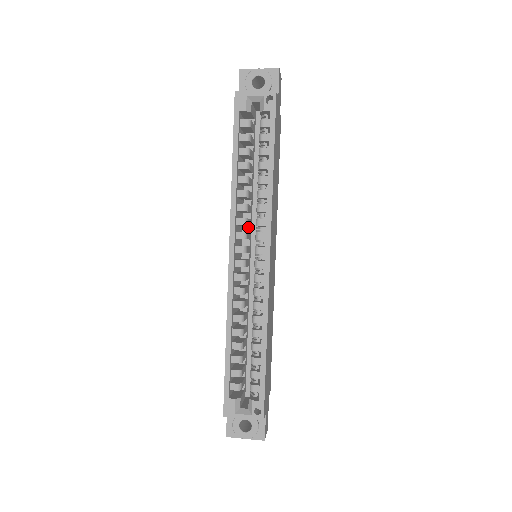
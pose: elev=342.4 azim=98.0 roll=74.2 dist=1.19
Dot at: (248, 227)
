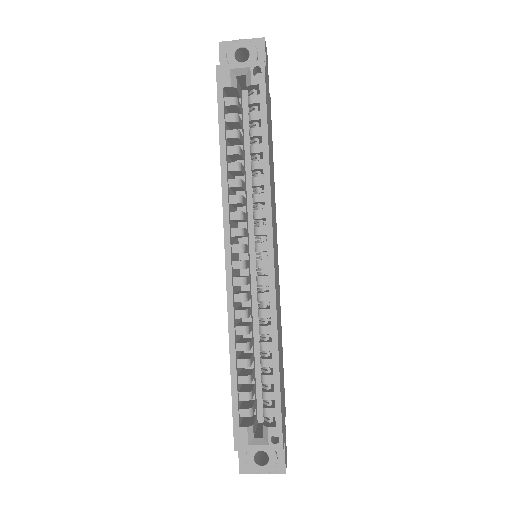
Dot at: (244, 223)
